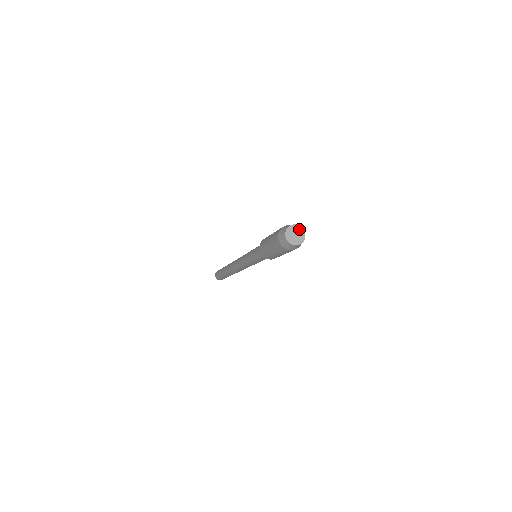
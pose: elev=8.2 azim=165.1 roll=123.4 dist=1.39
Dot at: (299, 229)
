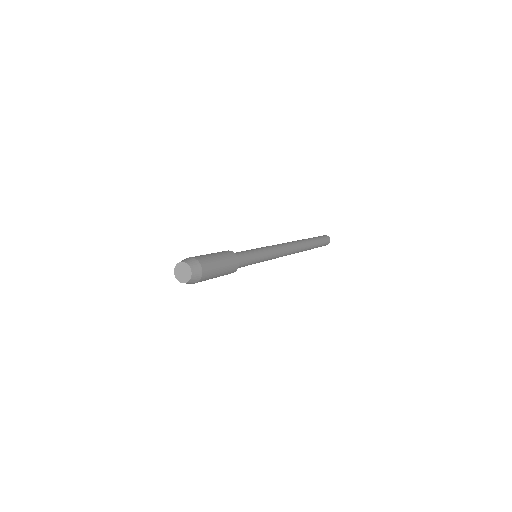
Dot at: (180, 266)
